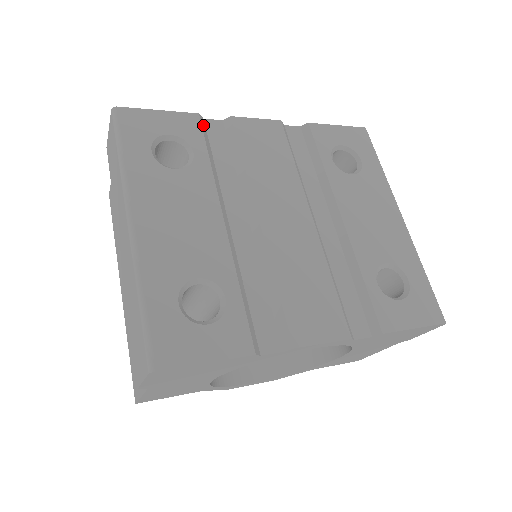
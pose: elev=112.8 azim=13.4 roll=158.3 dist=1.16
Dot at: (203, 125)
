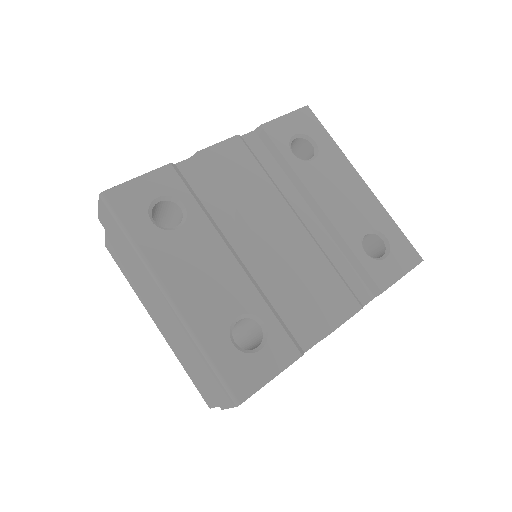
Dot at: (178, 172)
